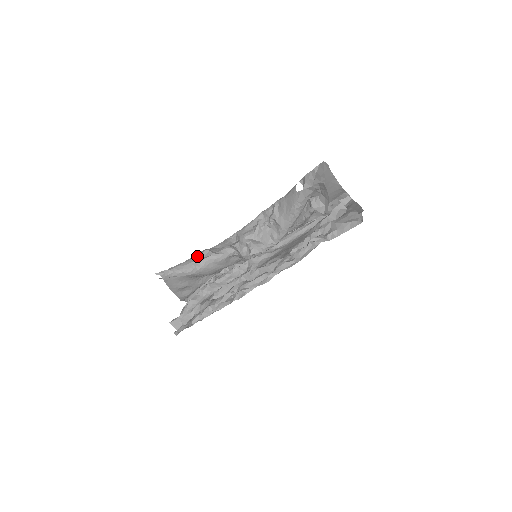
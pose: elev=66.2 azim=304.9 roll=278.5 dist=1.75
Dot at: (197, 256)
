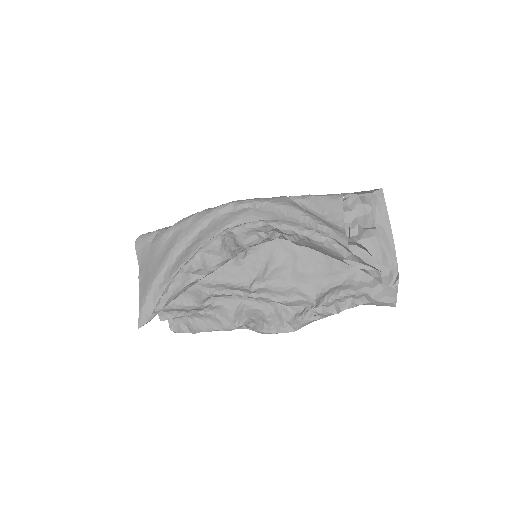
Dot at: (187, 275)
